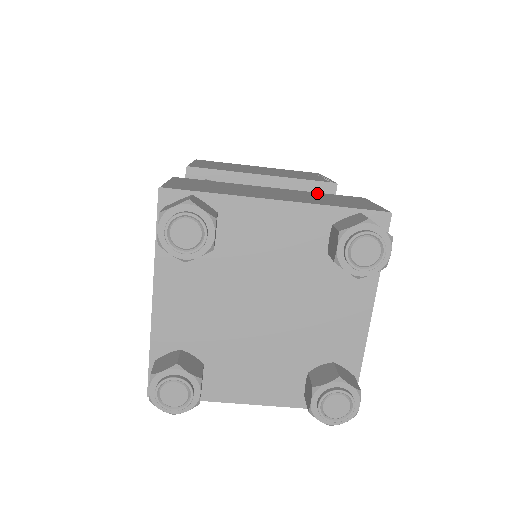
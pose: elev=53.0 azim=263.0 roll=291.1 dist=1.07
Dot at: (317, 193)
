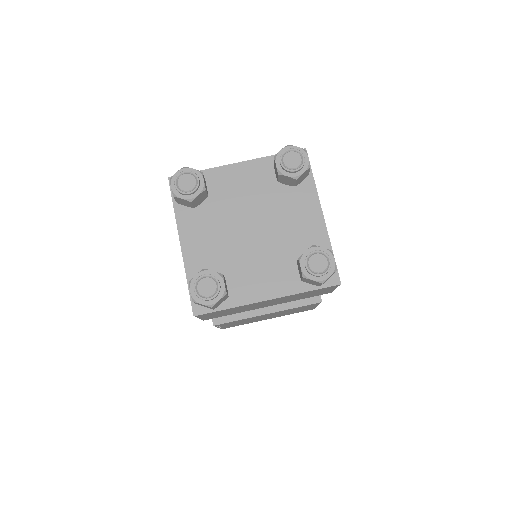
Dot at: occluded
